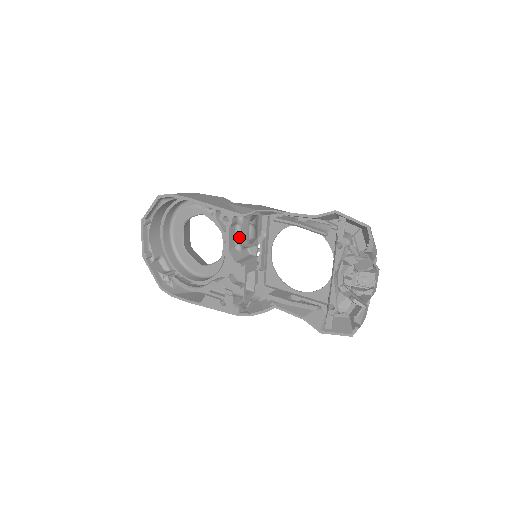
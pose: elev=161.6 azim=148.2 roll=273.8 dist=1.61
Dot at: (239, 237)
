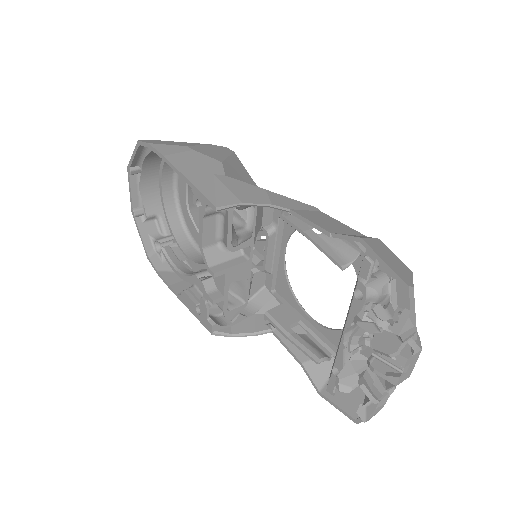
Dot at: (222, 231)
